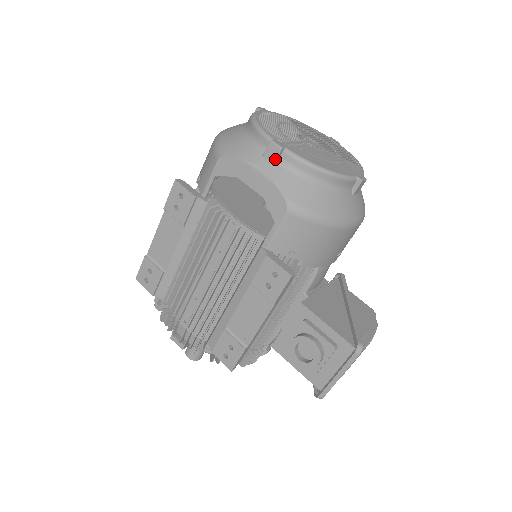
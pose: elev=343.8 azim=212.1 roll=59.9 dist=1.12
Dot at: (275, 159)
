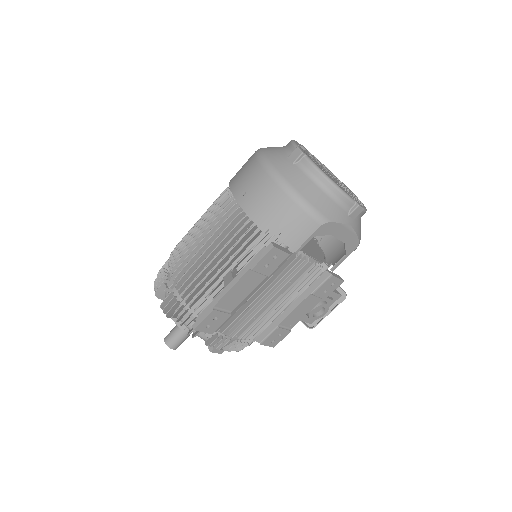
Dot at: occluded
